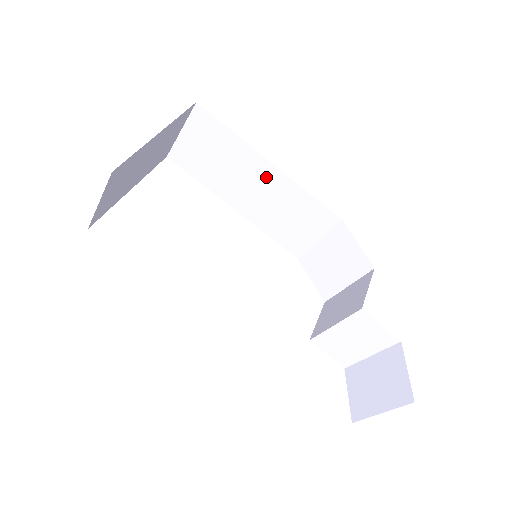
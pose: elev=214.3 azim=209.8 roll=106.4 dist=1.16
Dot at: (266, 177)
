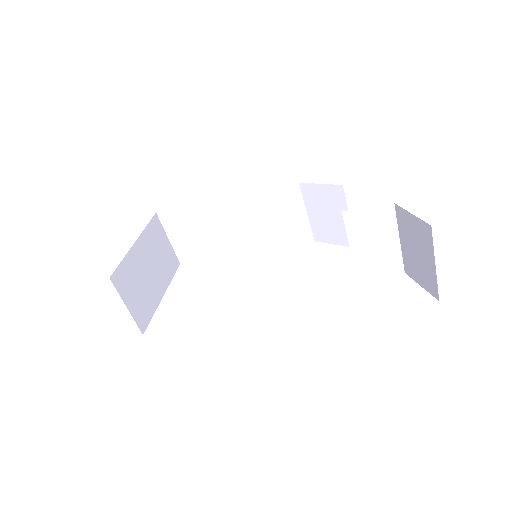
Dot at: (232, 210)
